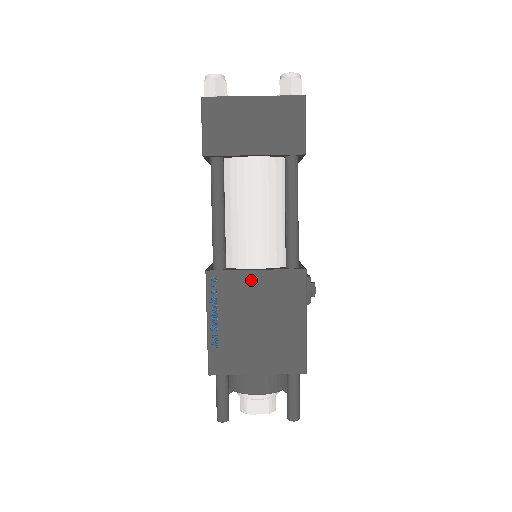
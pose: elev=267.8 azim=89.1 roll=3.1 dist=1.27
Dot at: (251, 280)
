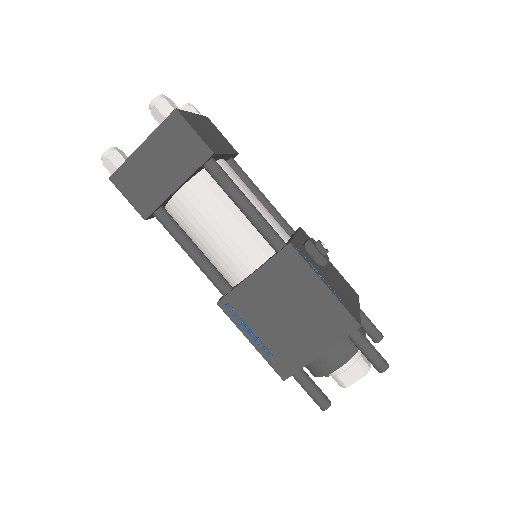
Dot at: (255, 285)
